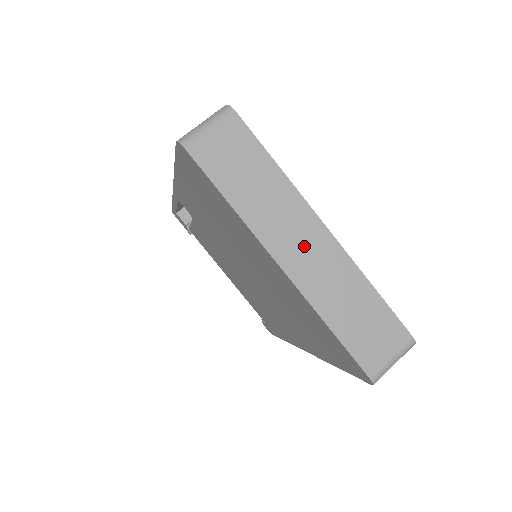
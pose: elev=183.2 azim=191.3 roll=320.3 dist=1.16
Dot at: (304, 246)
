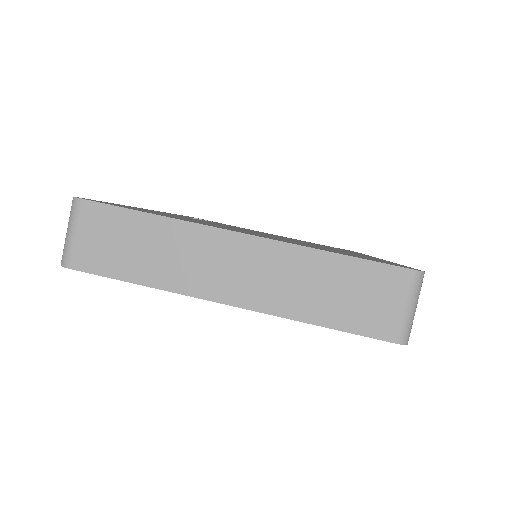
Dot at: (234, 268)
